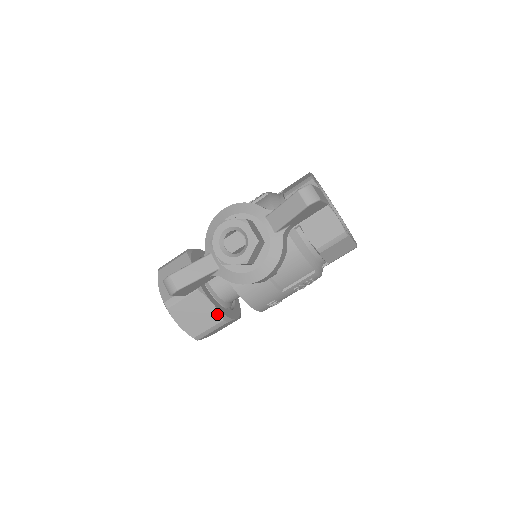
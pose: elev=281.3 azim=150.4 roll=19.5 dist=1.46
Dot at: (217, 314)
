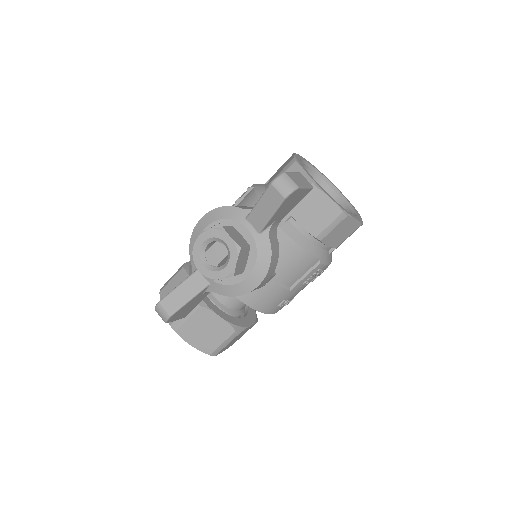
Dot at: (227, 326)
